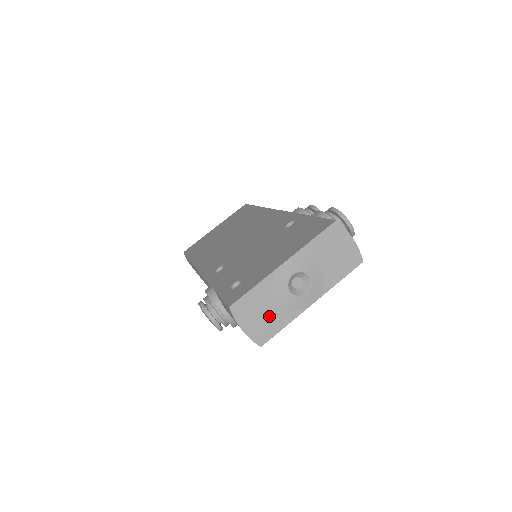
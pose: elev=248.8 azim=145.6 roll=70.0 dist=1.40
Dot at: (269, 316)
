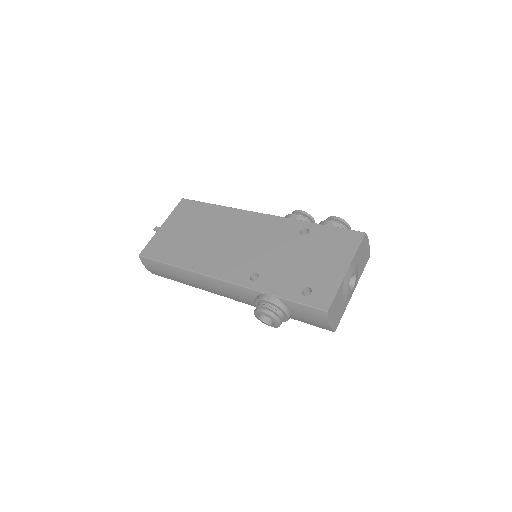
Dot at: (339, 310)
